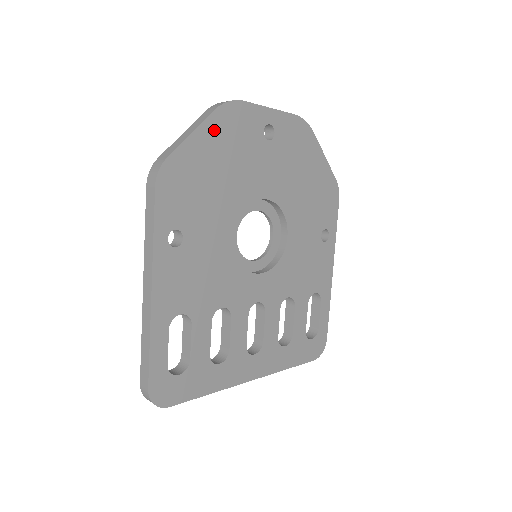
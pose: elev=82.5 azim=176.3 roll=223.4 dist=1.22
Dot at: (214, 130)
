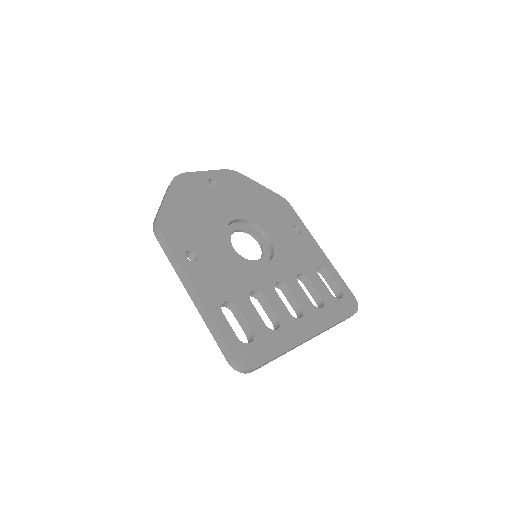
Dot at: (178, 192)
